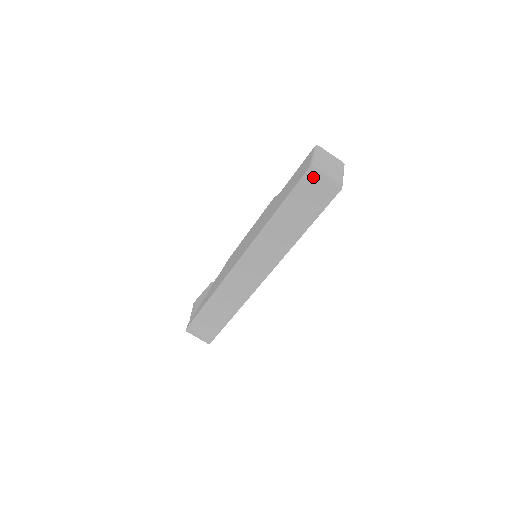
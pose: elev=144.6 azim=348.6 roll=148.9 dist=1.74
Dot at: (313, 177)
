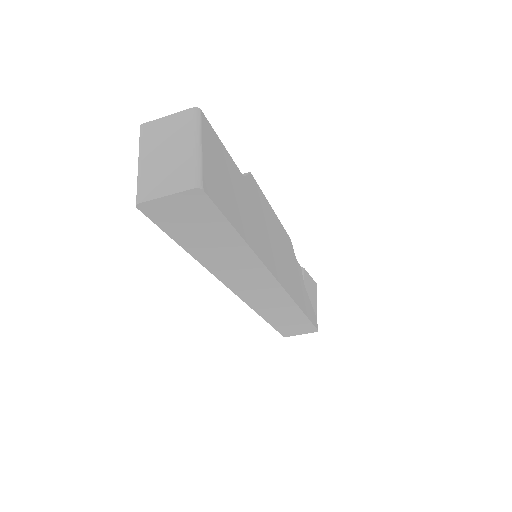
Dot at: (157, 210)
